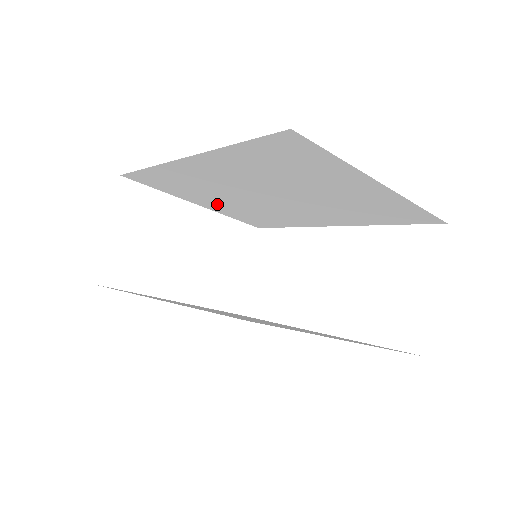
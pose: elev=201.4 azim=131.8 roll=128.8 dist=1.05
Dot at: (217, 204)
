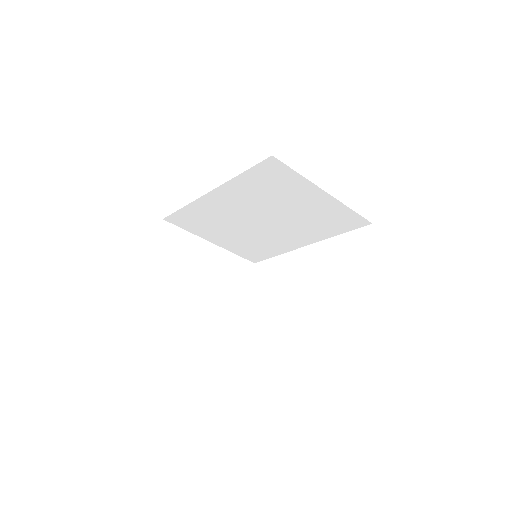
Dot at: (226, 238)
